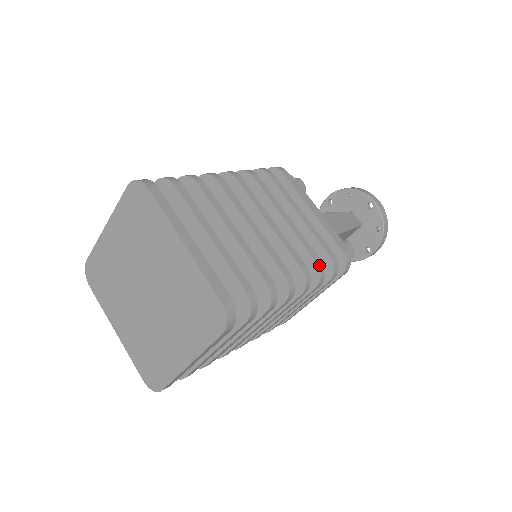
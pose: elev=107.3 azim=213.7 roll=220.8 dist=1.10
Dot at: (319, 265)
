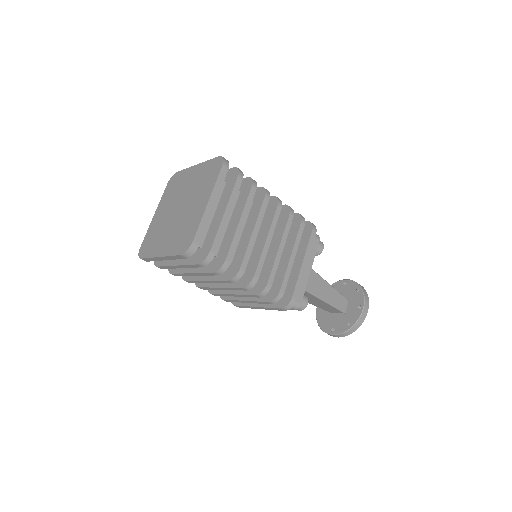
Dot at: (267, 286)
